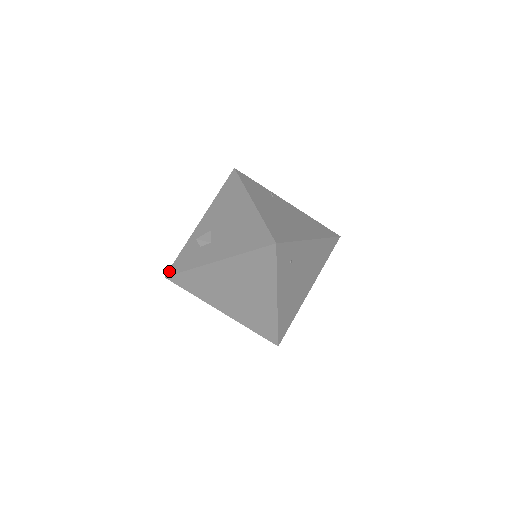
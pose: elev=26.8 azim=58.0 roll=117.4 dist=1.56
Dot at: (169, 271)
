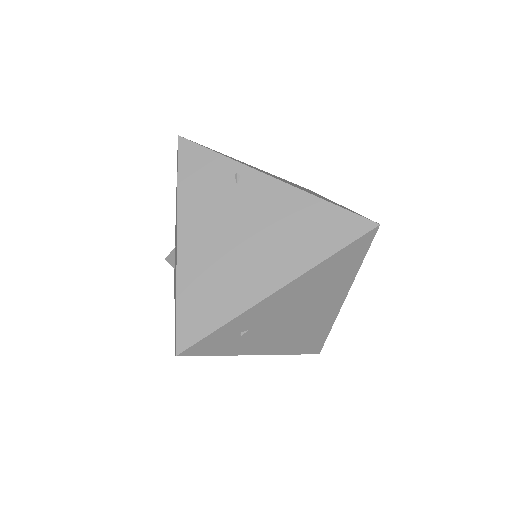
Dot at: occluded
